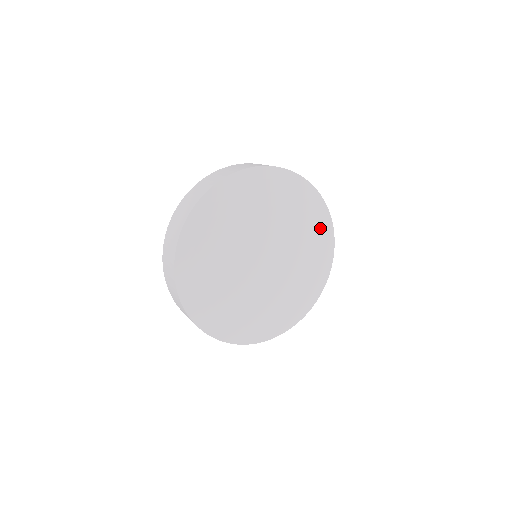
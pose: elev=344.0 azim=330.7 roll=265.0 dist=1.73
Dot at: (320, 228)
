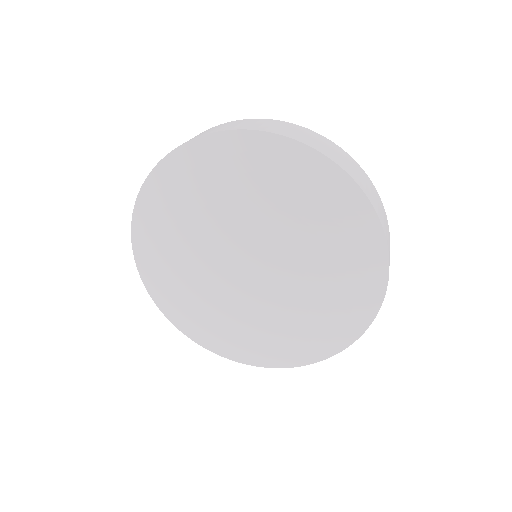
Dot at: (343, 319)
